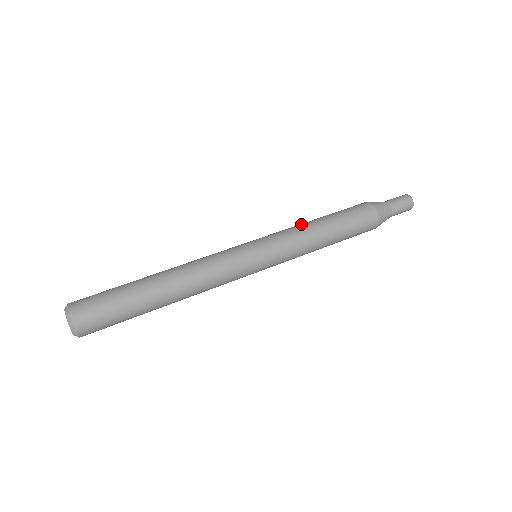
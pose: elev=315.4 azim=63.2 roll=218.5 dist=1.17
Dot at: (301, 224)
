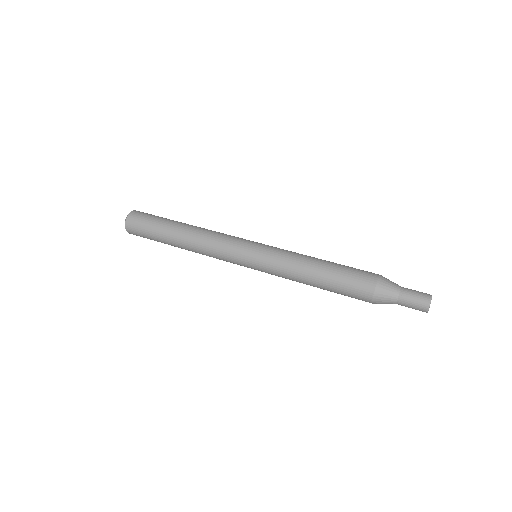
Dot at: occluded
